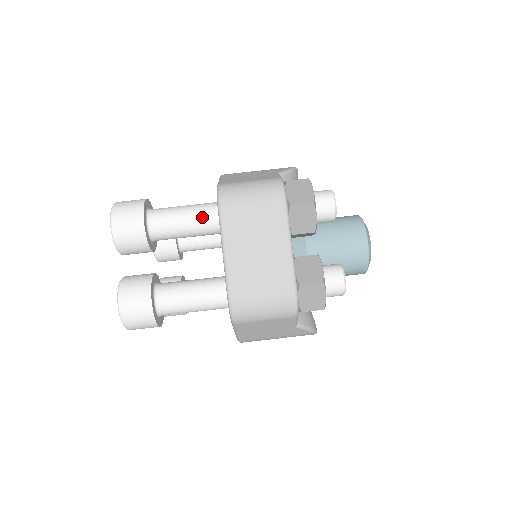
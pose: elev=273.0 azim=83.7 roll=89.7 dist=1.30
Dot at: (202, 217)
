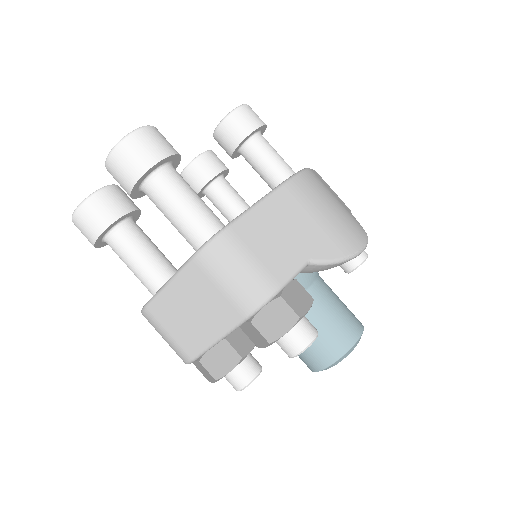
Dot at: (188, 232)
